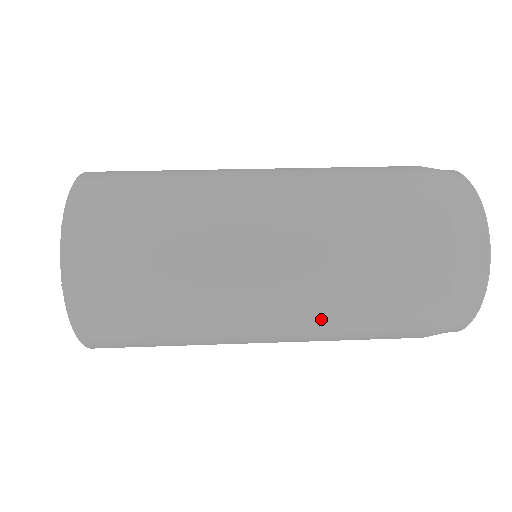
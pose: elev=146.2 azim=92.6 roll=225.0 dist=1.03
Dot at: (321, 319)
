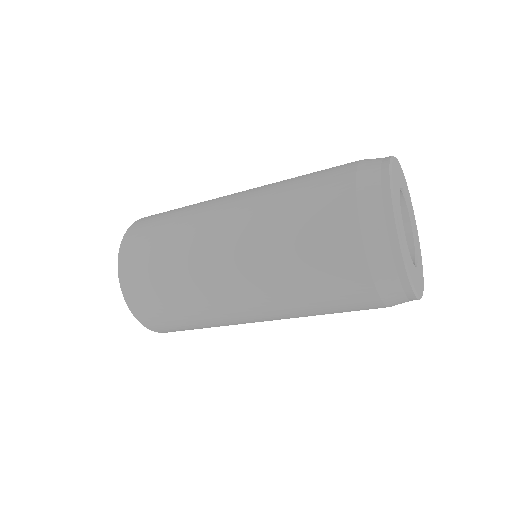
Dot at: (279, 298)
